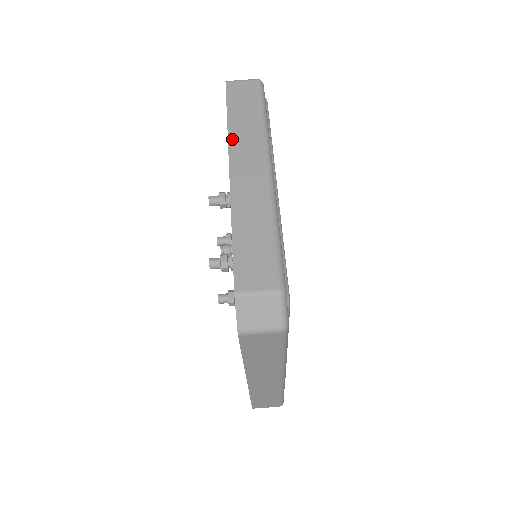
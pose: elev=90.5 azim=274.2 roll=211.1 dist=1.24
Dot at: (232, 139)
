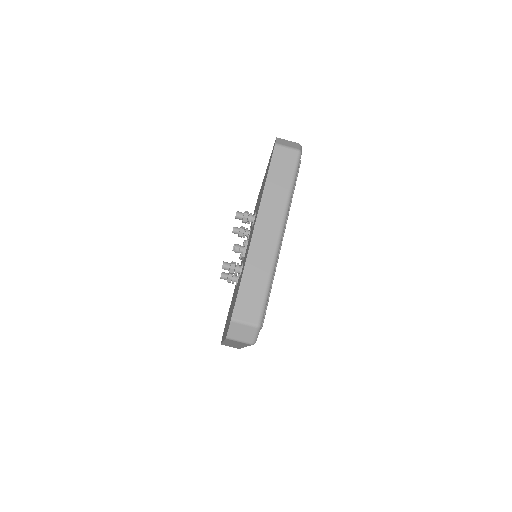
Dot at: (264, 201)
